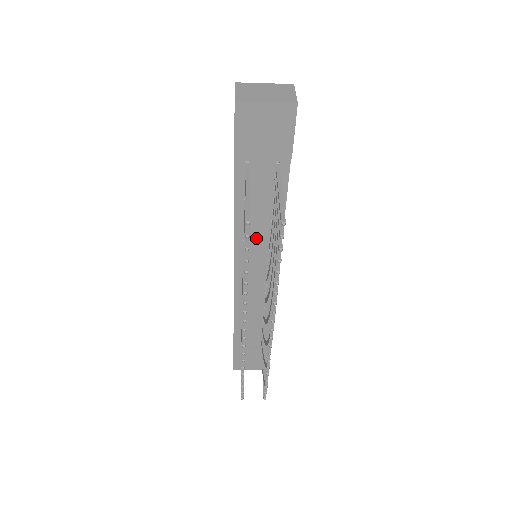
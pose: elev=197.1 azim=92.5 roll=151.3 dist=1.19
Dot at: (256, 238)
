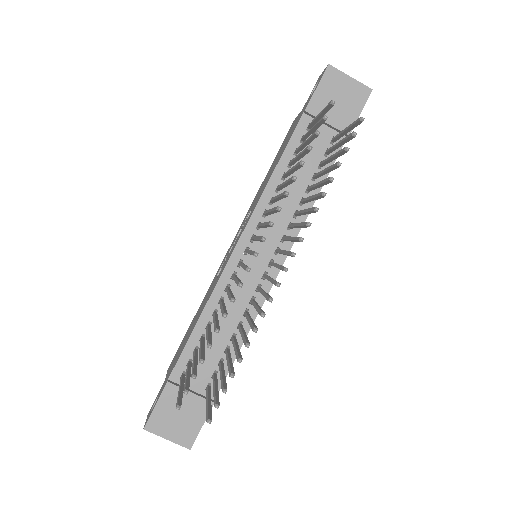
Dot at: (279, 213)
